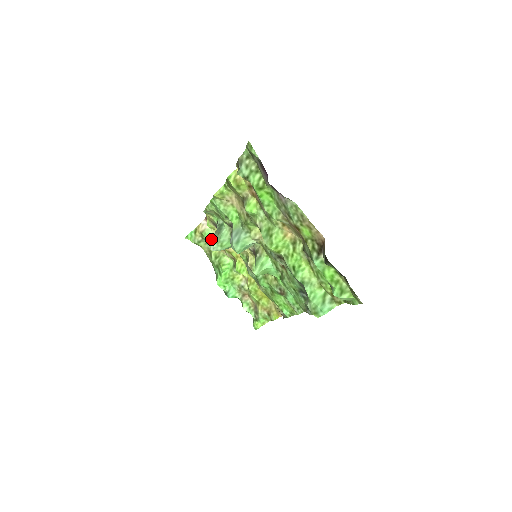
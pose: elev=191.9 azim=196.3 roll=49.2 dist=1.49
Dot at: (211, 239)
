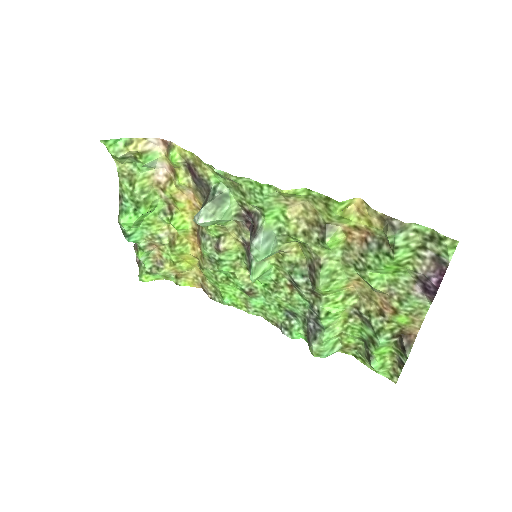
Dot at: (203, 208)
